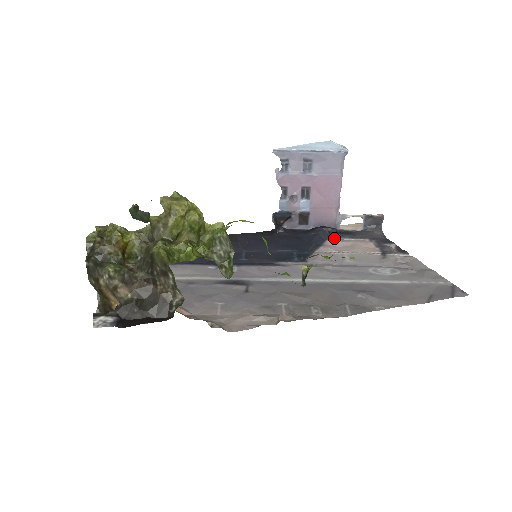
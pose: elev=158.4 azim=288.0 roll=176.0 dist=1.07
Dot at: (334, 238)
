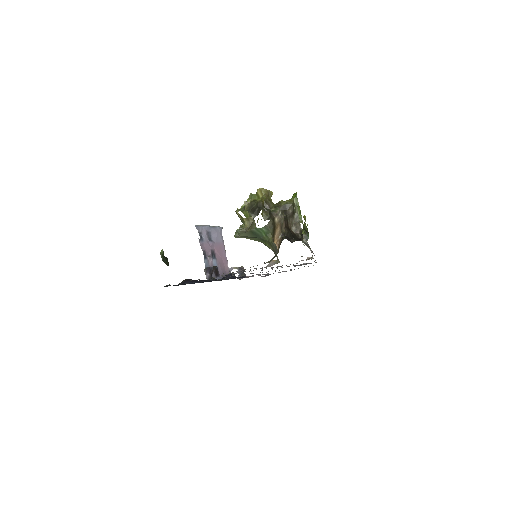
Dot at: (238, 278)
